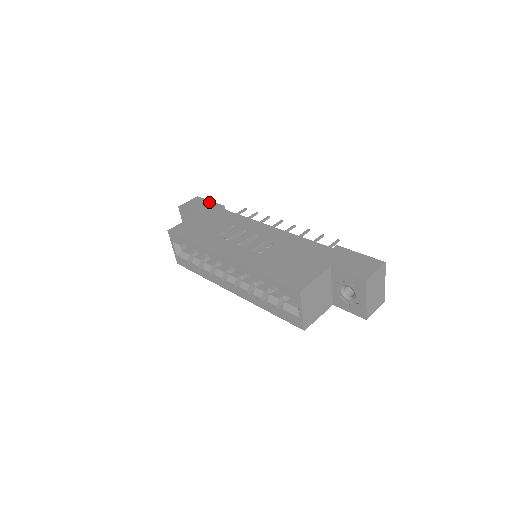
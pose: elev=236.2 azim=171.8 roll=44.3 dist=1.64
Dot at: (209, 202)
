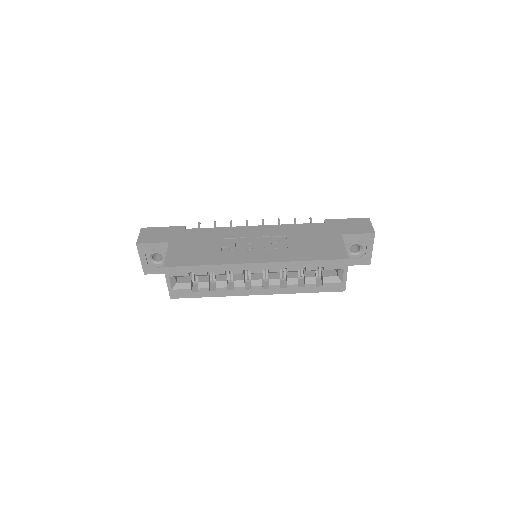
Dot at: (164, 228)
